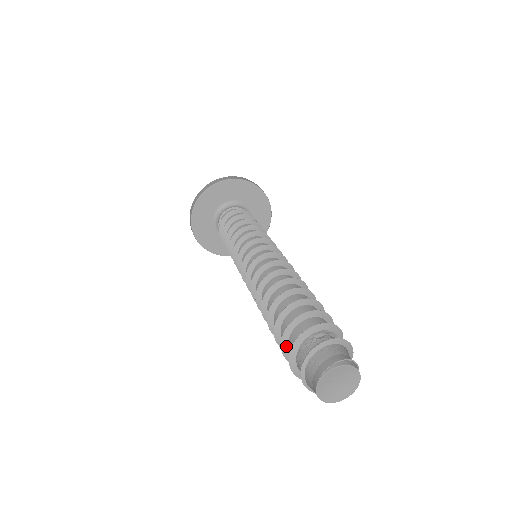
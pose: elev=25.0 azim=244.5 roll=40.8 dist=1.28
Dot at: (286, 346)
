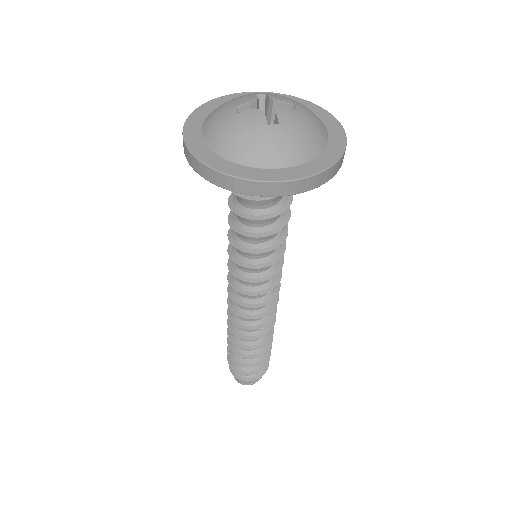
Dot at: occluded
